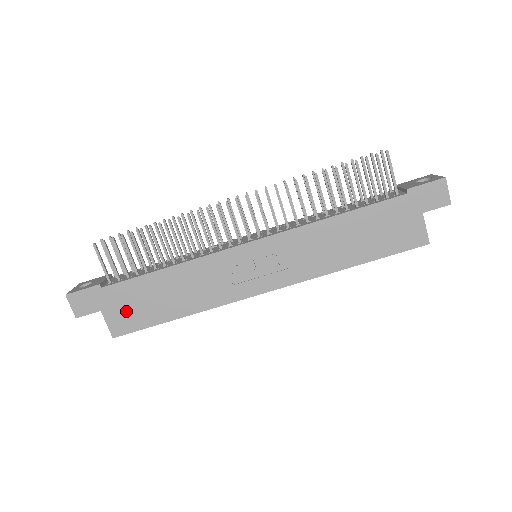
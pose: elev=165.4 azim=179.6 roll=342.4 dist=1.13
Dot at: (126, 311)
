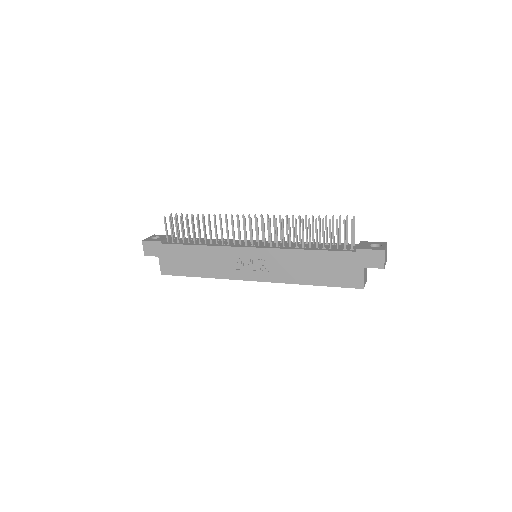
Dot at: (172, 262)
